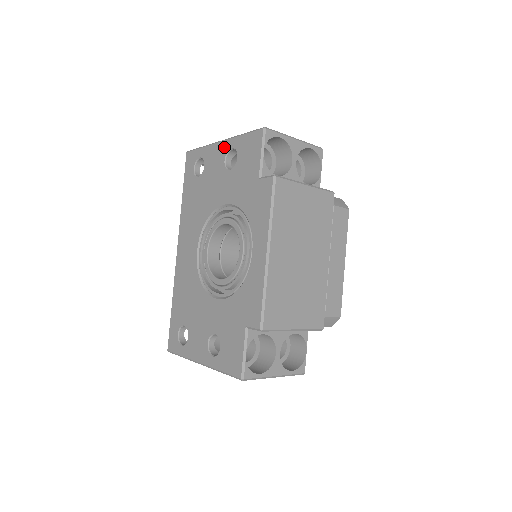
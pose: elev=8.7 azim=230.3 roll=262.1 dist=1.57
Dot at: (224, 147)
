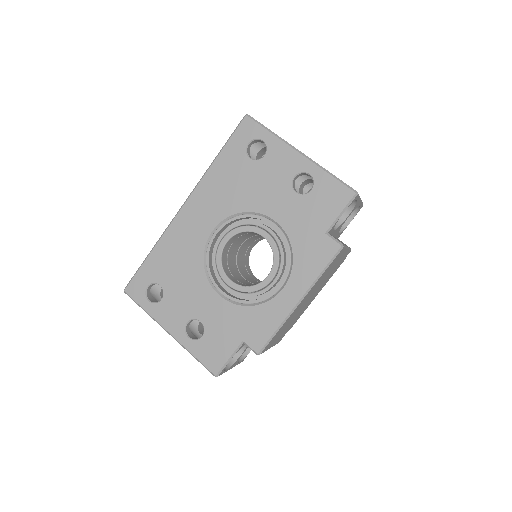
Dot at: (301, 163)
